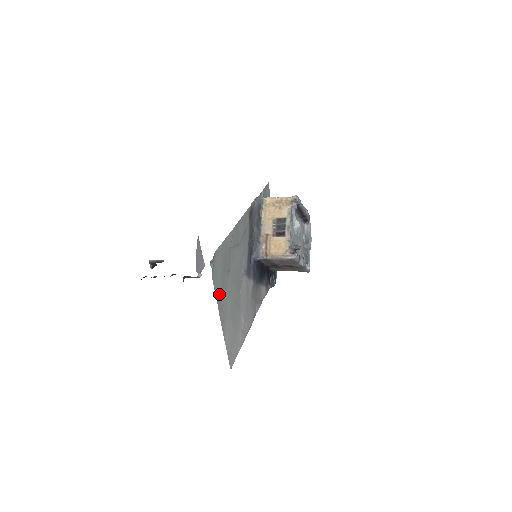
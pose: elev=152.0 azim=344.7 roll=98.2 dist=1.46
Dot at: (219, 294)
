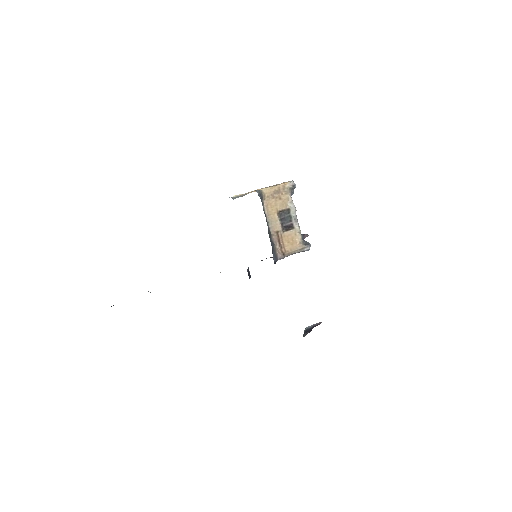
Dot at: occluded
